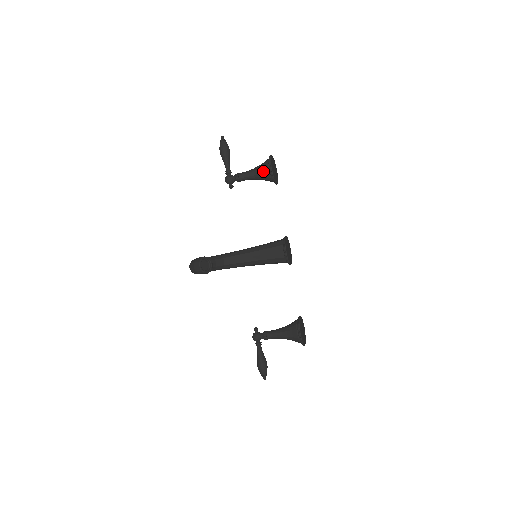
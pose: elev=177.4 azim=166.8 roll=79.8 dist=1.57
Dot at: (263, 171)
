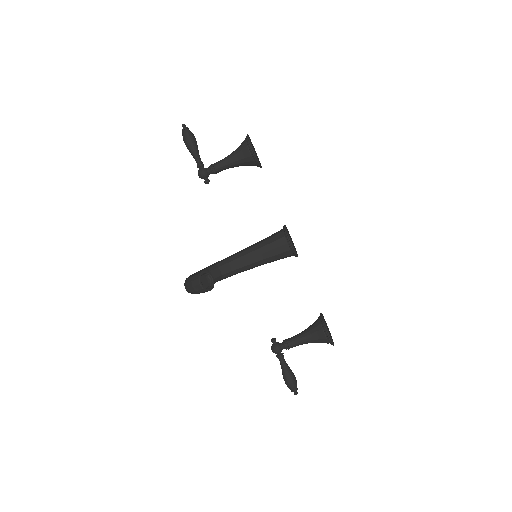
Dot at: (243, 155)
